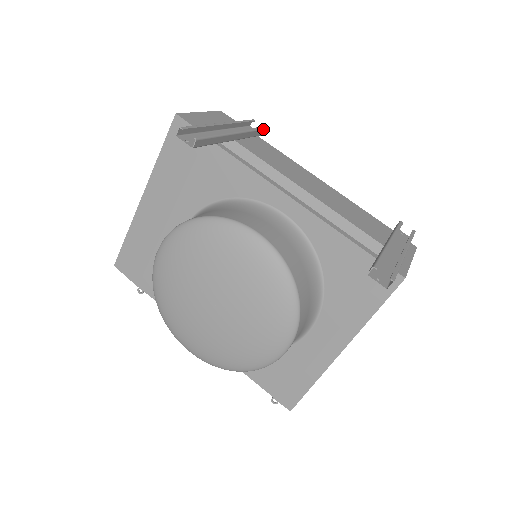
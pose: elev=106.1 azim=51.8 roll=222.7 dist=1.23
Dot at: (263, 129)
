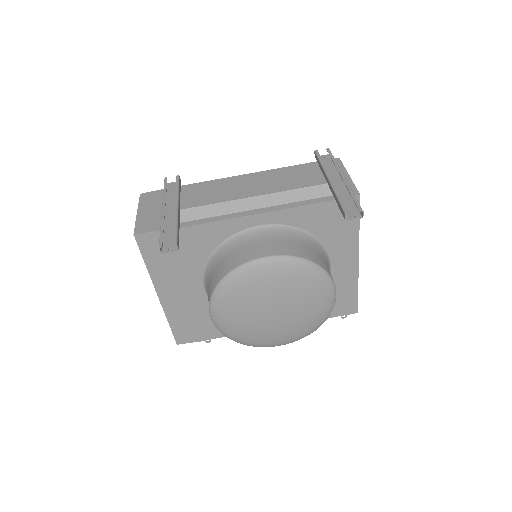
Dot at: (179, 179)
